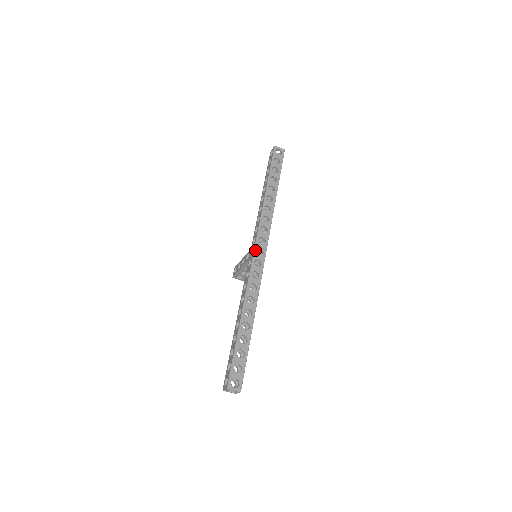
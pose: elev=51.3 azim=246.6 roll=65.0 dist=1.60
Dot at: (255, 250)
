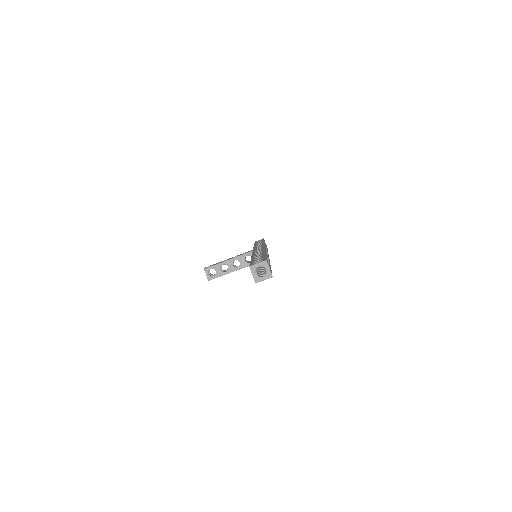
Dot at: (265, 247)
